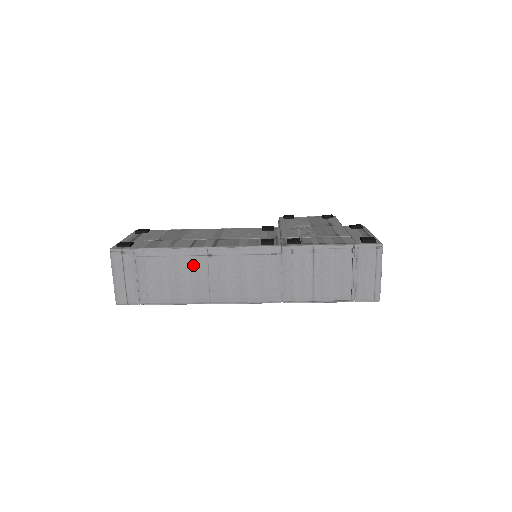
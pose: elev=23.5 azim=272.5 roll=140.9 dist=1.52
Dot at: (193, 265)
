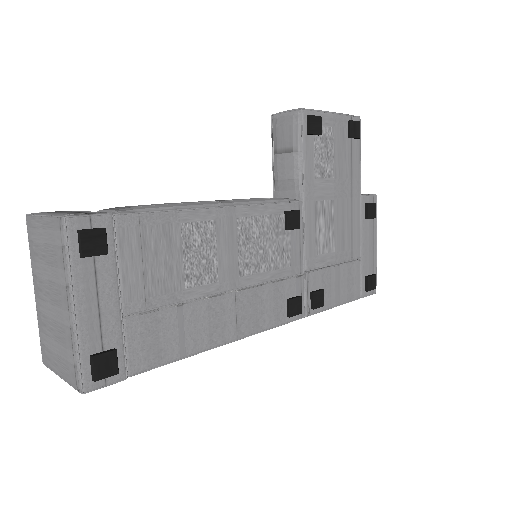
Dot at: occluded
